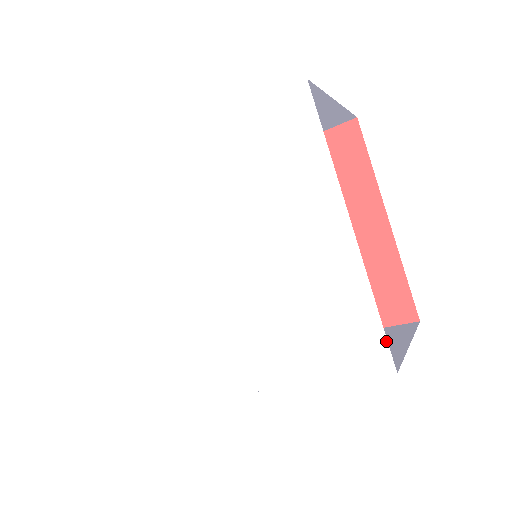
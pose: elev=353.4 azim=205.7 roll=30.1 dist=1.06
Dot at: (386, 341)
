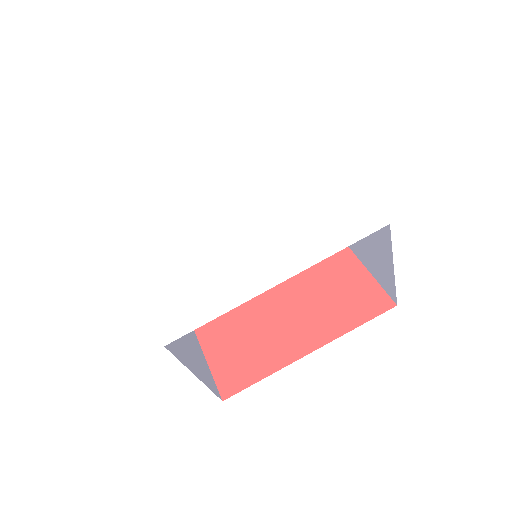
Dot at: (374, 209)
